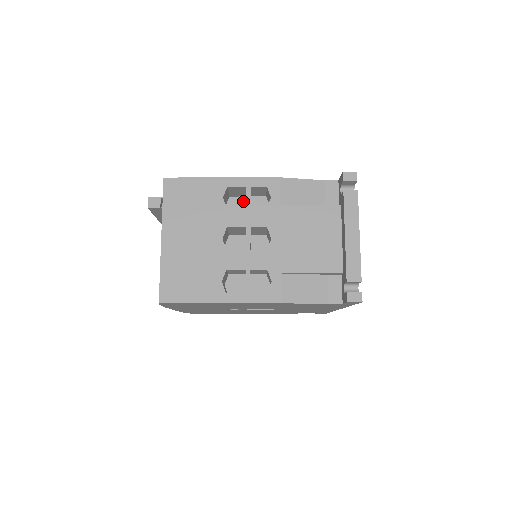
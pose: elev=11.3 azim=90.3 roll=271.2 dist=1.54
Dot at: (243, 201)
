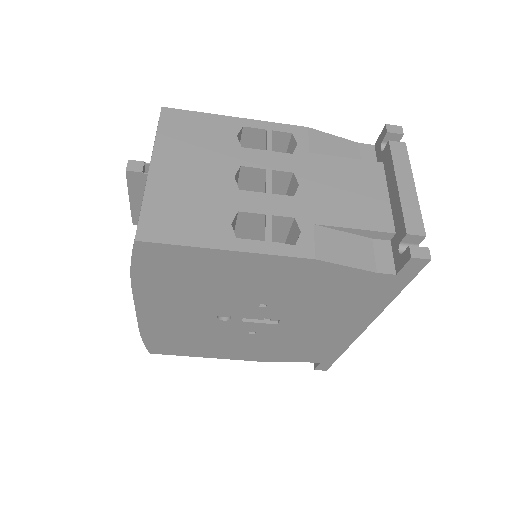
Dot at: occluded
